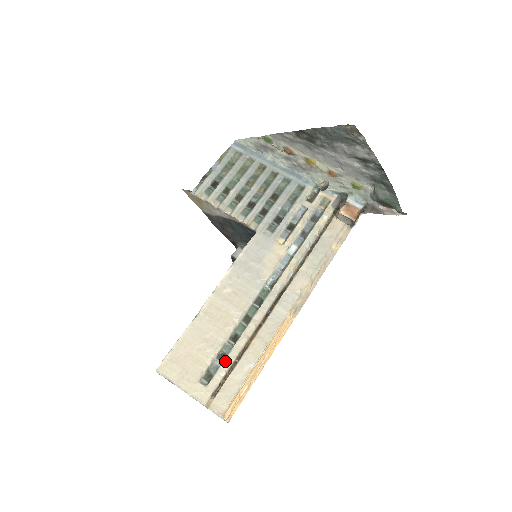
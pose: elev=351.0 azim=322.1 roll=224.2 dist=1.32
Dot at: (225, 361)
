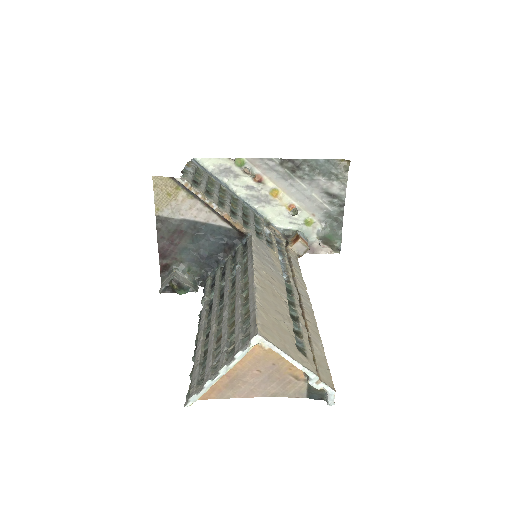
Dot at: (304, 336)
